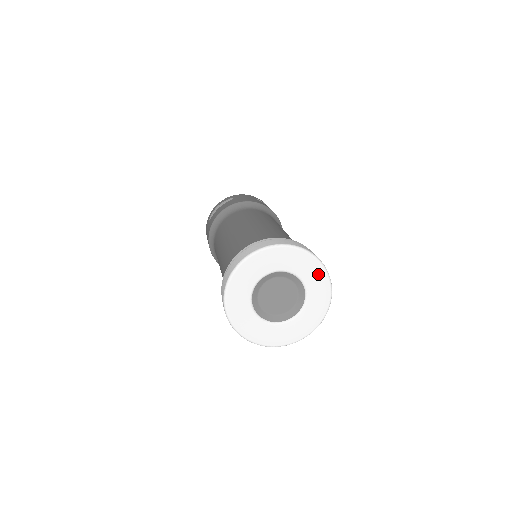
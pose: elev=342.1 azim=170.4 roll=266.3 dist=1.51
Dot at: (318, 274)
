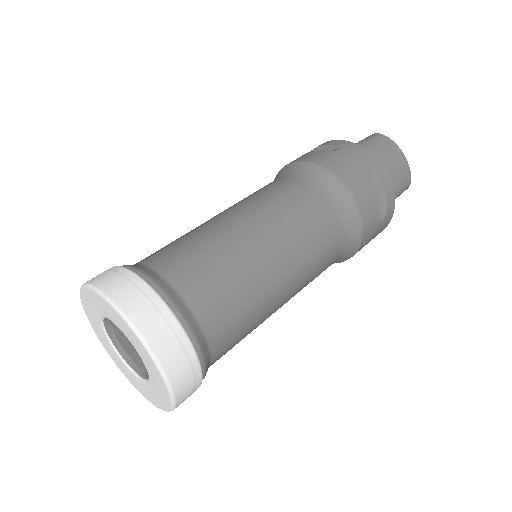
Dot at: (156, 372)
